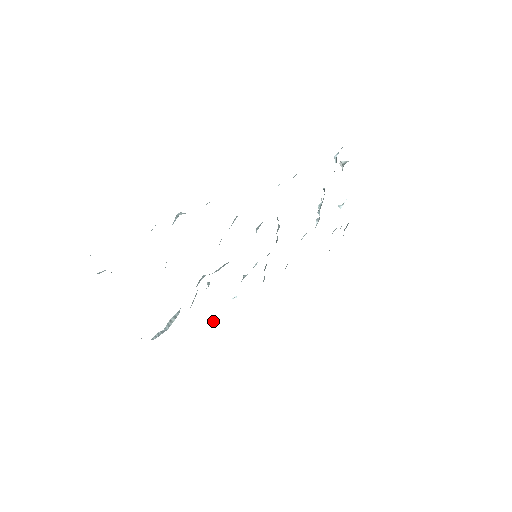
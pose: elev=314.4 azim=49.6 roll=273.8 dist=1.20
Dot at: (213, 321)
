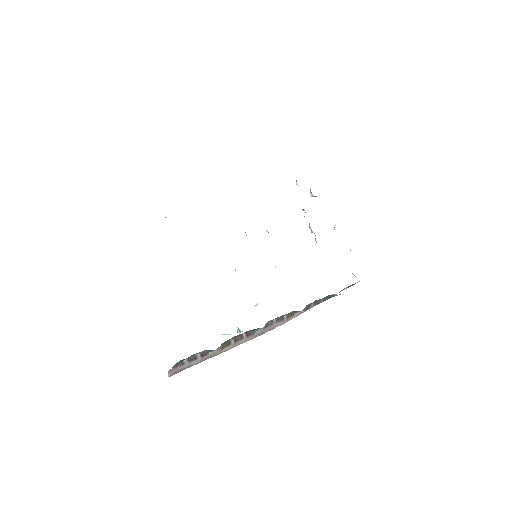
Dot at: (242, 331)
